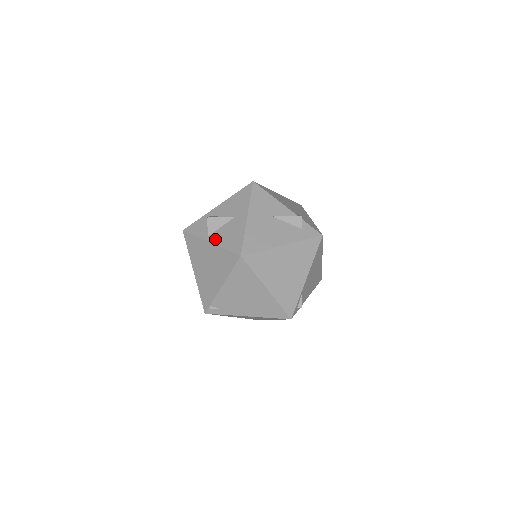
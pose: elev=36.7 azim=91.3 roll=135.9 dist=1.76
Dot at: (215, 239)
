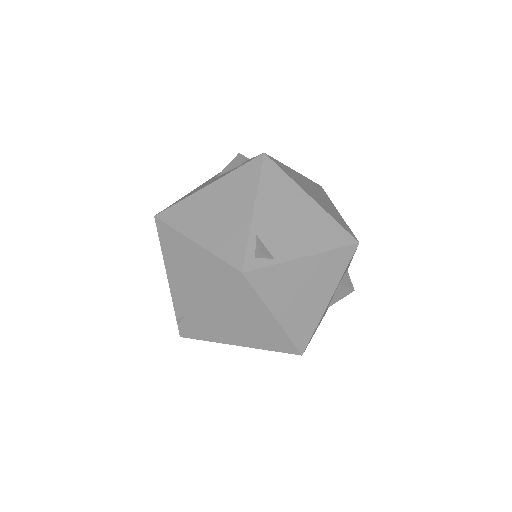
Dot at: occluded
